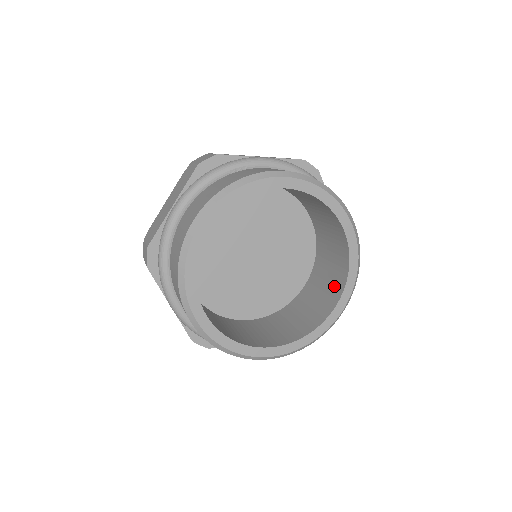
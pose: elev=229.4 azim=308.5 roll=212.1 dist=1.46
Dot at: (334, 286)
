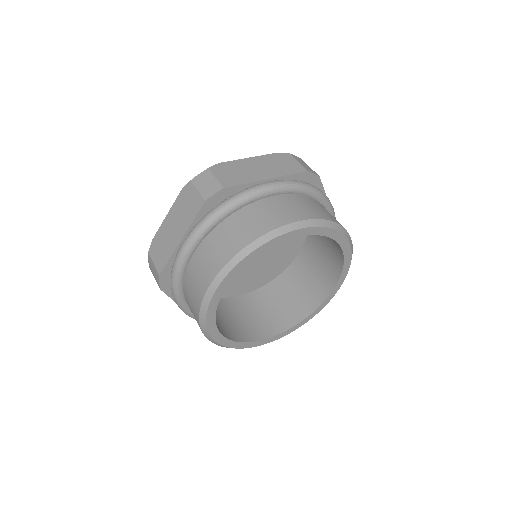
Dot at: (277, 320)
